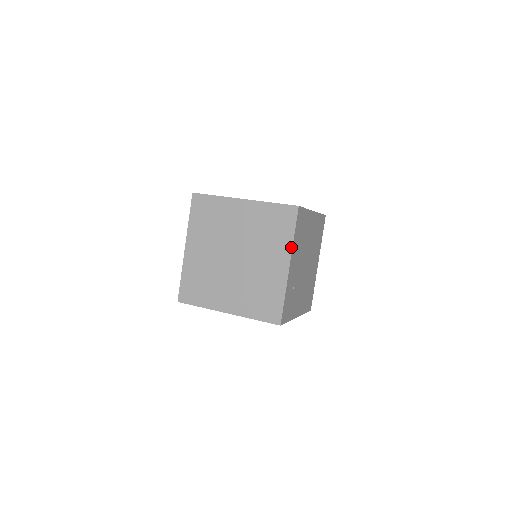
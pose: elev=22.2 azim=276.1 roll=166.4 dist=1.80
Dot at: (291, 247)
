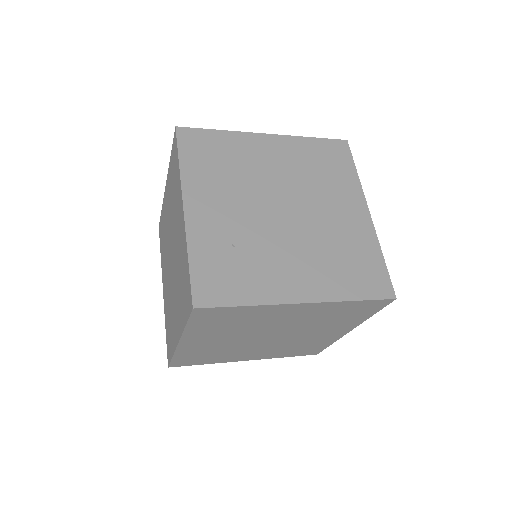
Dot at: (180, 182)
